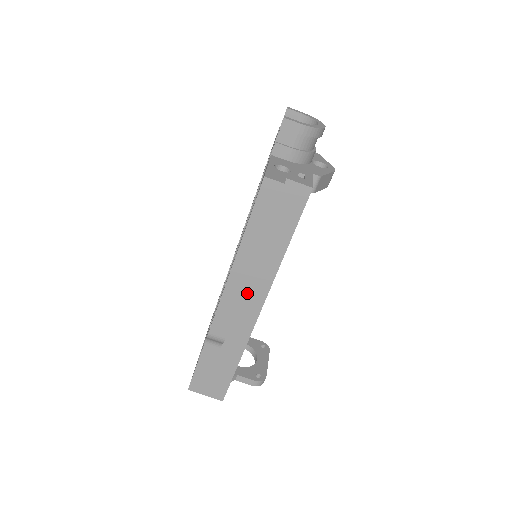
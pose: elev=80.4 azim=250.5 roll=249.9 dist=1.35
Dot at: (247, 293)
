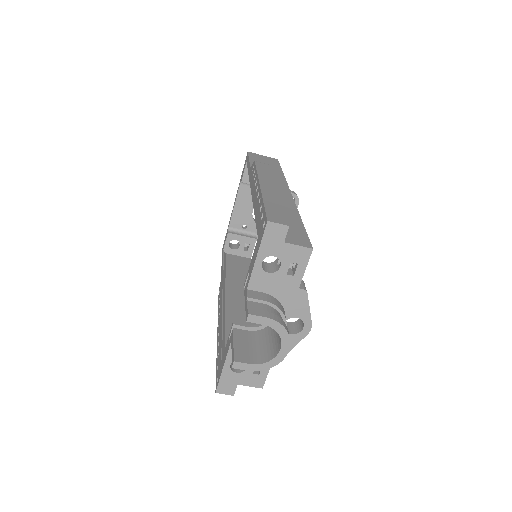
Dot at: occluded
